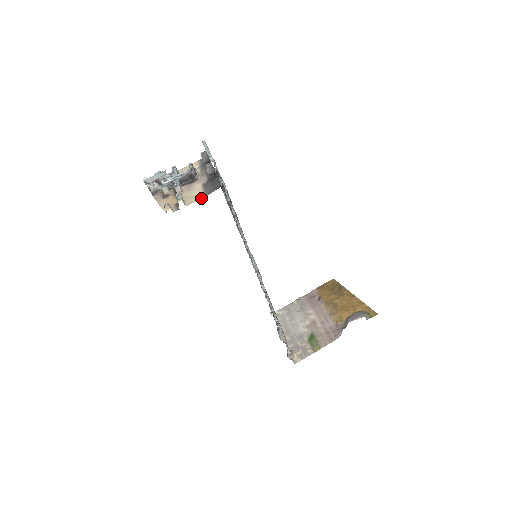
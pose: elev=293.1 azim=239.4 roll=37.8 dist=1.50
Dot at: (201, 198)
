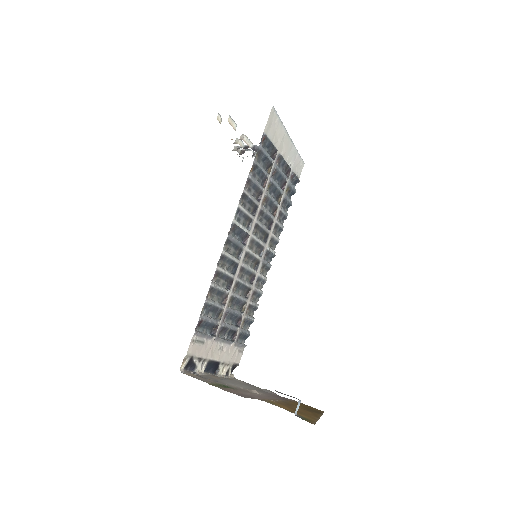
Dot at: occluded
